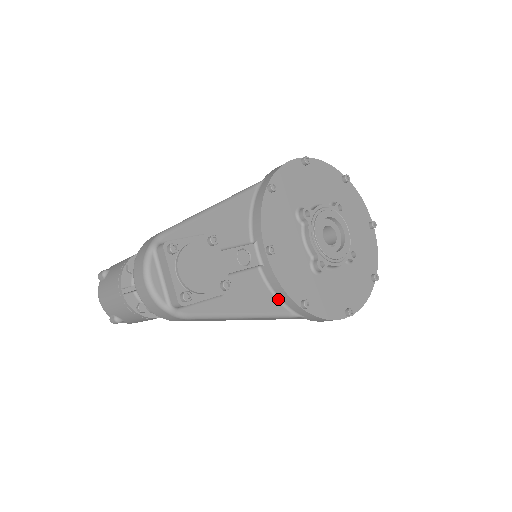
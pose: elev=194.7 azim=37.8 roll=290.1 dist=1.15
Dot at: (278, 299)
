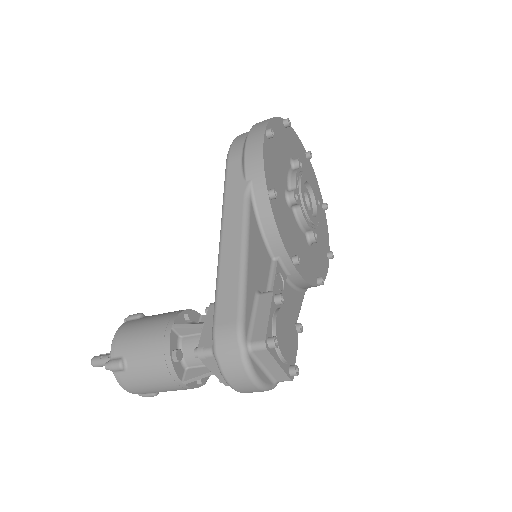
Dot at: (299, 290)
